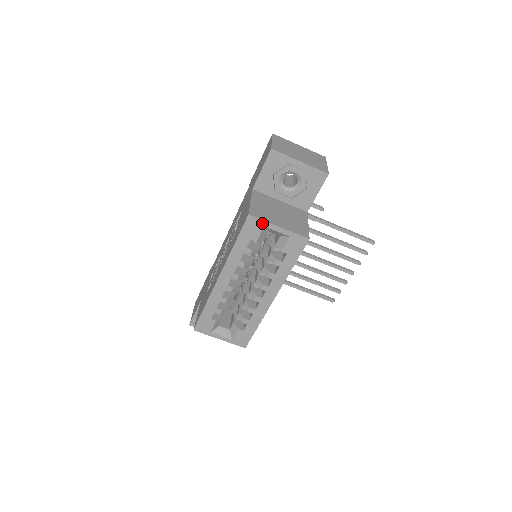
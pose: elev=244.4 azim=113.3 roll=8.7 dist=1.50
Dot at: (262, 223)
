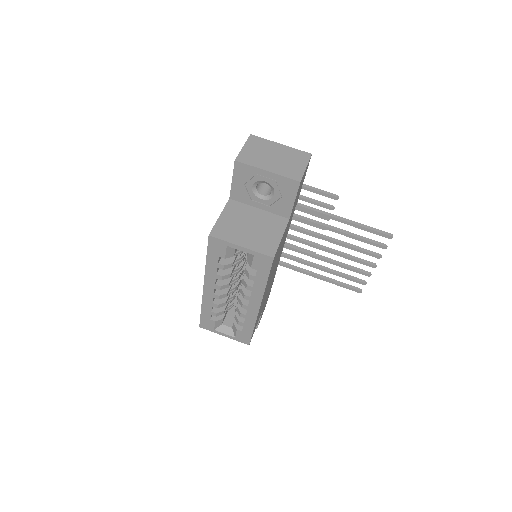
Dot at: (224, 243)
